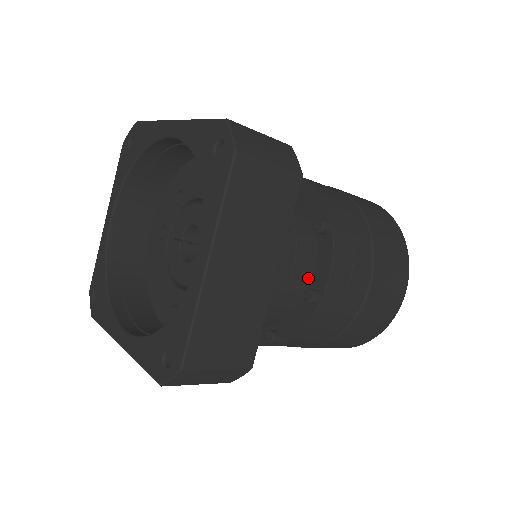
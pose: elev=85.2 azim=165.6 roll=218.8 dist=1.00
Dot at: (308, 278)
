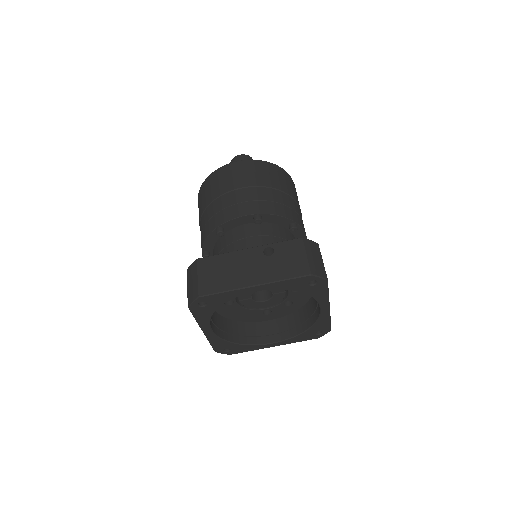
Dot at: occluded
